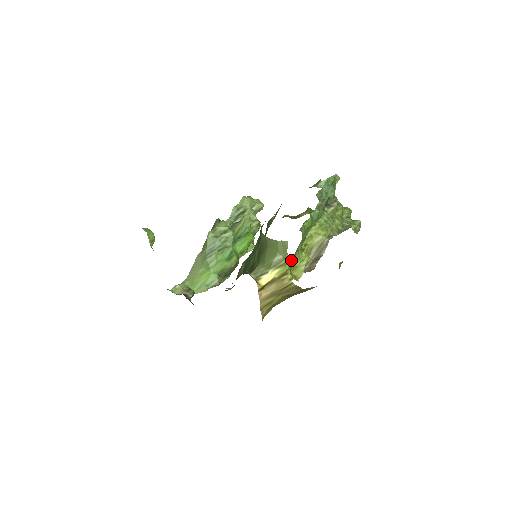
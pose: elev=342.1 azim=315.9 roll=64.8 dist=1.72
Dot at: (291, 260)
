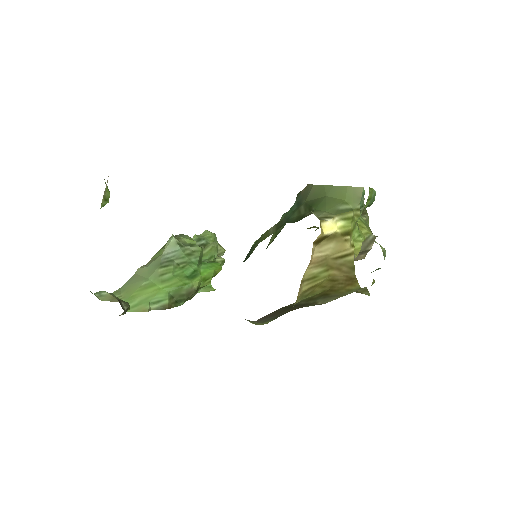
Dot at: (355, 221)
